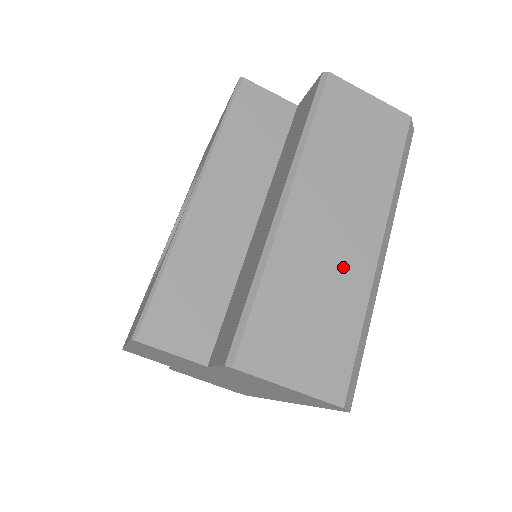
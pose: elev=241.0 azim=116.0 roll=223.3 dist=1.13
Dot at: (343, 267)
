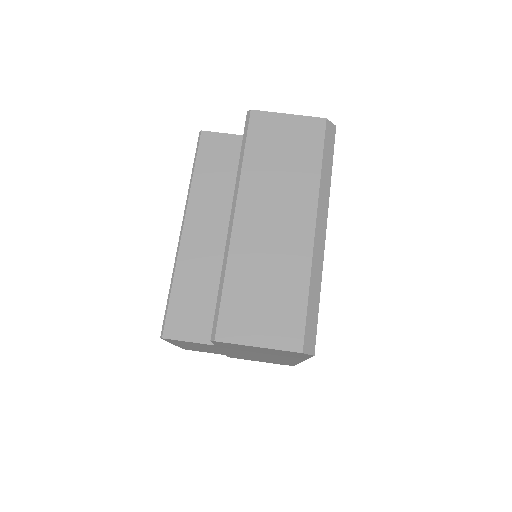
Dot at: (286, 252)
